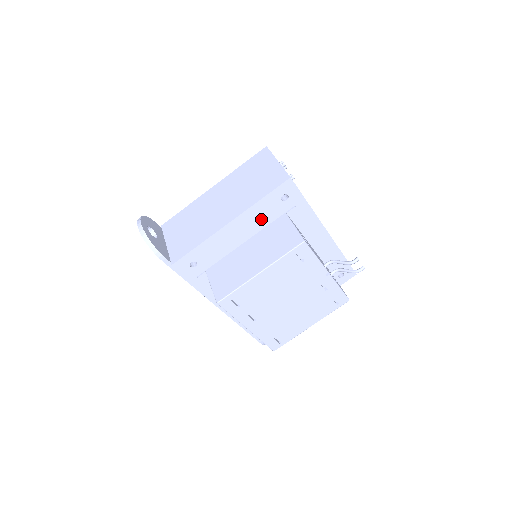
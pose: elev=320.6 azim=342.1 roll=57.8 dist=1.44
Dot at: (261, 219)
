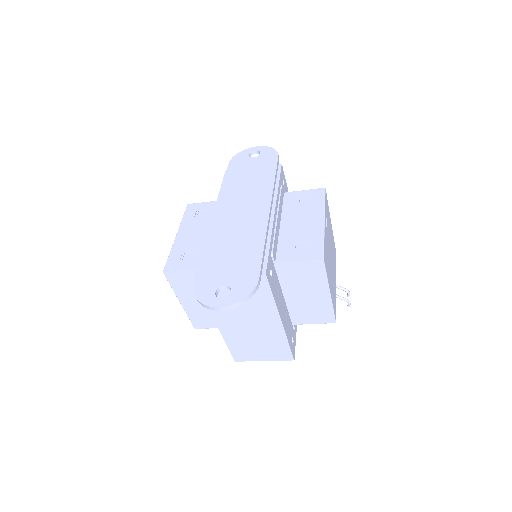
Dot at: occluded
